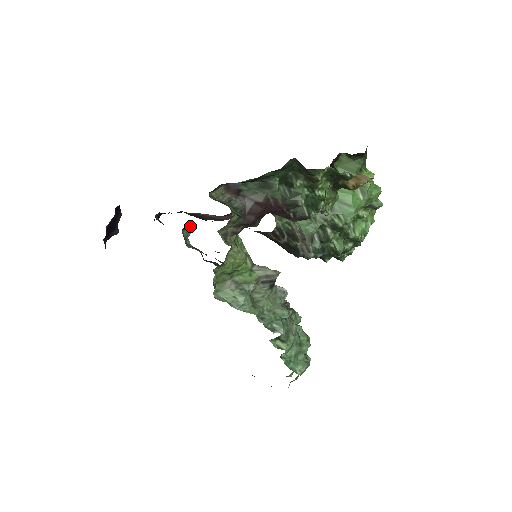
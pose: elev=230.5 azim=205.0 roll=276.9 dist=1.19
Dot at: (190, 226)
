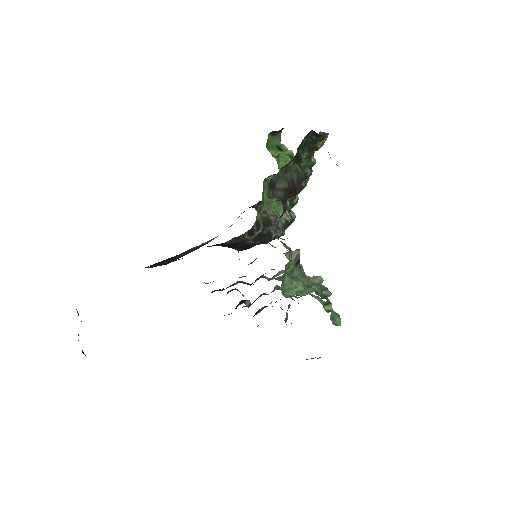
Dot at: occluded
